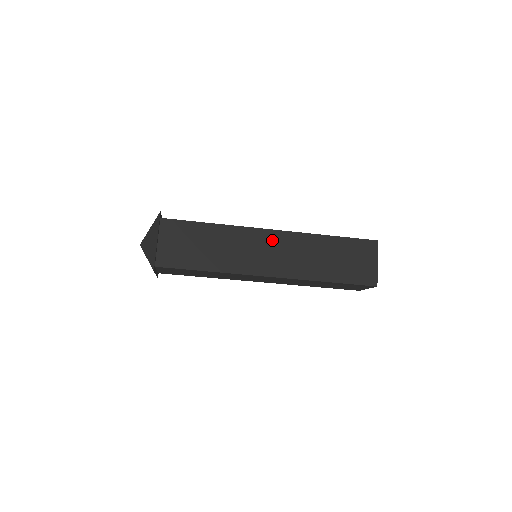
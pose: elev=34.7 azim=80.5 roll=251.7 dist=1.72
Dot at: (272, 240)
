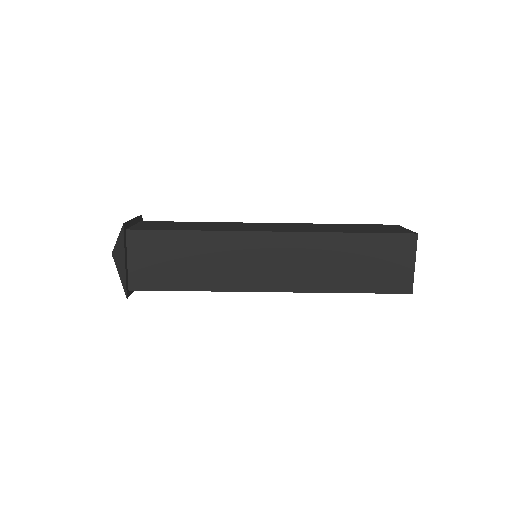
Dot at: (270, 225)
